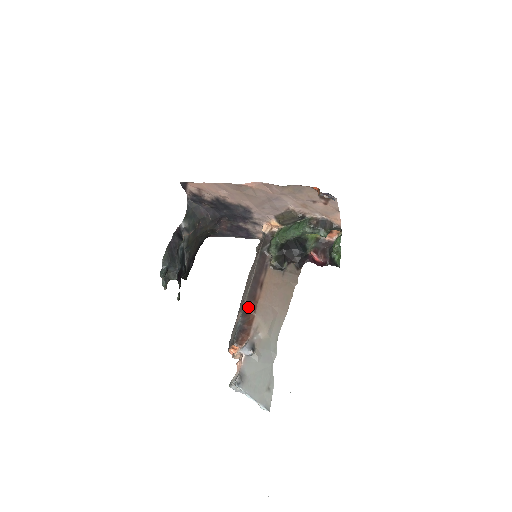
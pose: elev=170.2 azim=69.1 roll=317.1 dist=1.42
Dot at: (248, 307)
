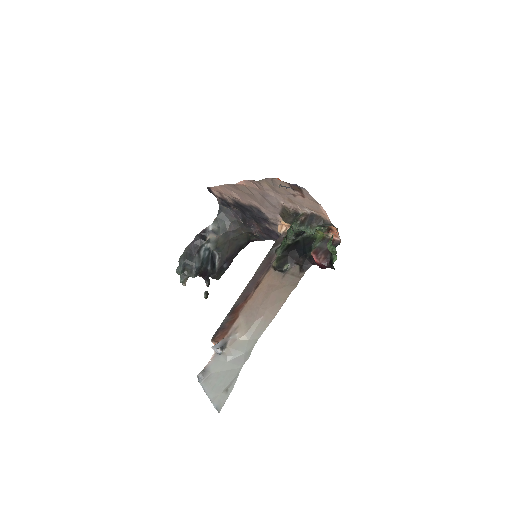
Dot at: (236, 306)
